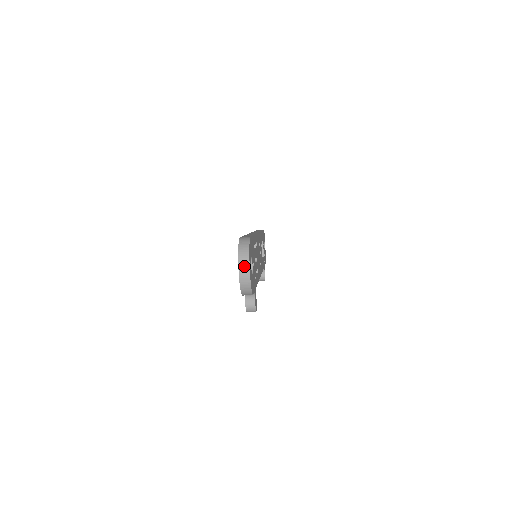
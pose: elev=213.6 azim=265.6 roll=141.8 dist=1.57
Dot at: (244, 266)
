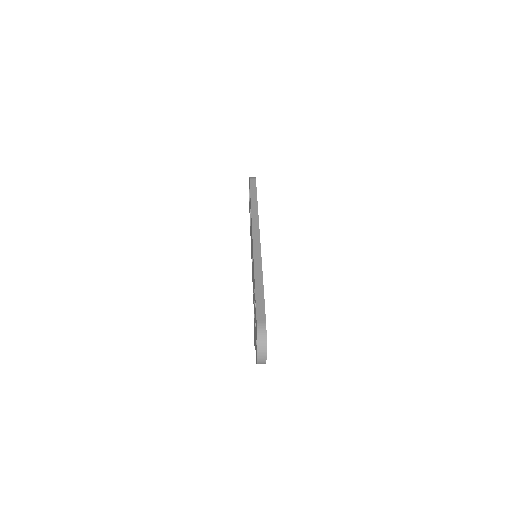
Dot at: (262, 357)
